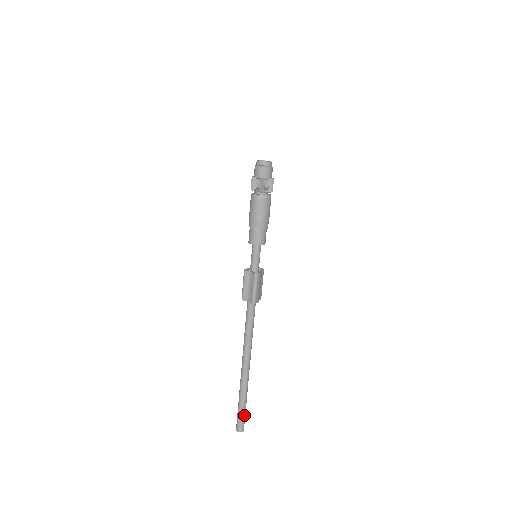
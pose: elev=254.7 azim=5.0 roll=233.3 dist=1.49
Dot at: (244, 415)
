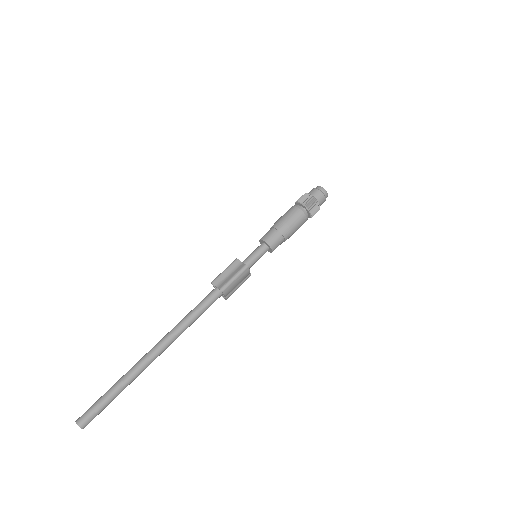
Dot at: (102, 408)
